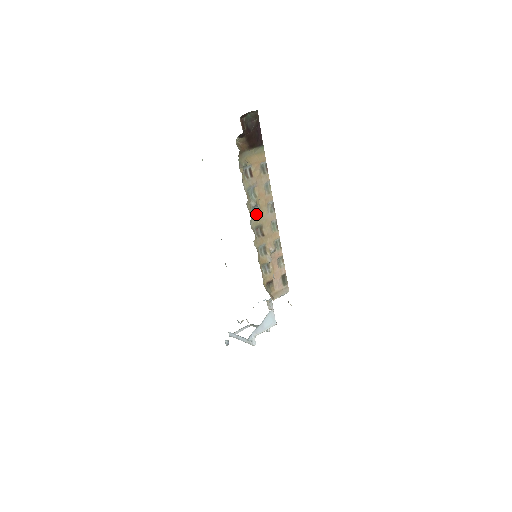
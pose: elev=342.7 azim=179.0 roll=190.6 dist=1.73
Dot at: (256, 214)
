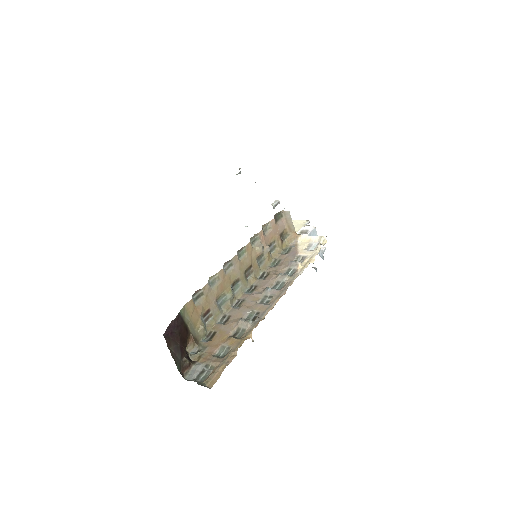
Dot at: (236, 285)
